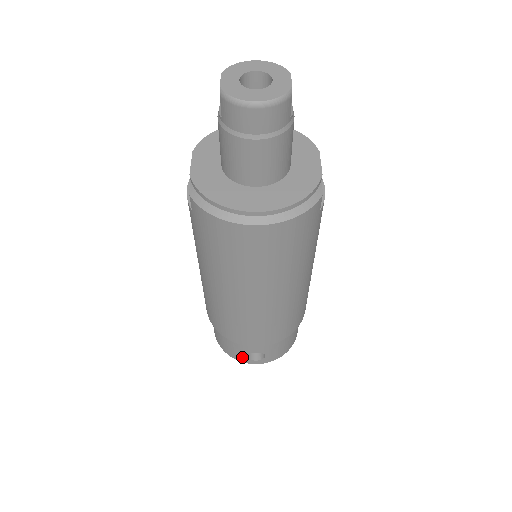
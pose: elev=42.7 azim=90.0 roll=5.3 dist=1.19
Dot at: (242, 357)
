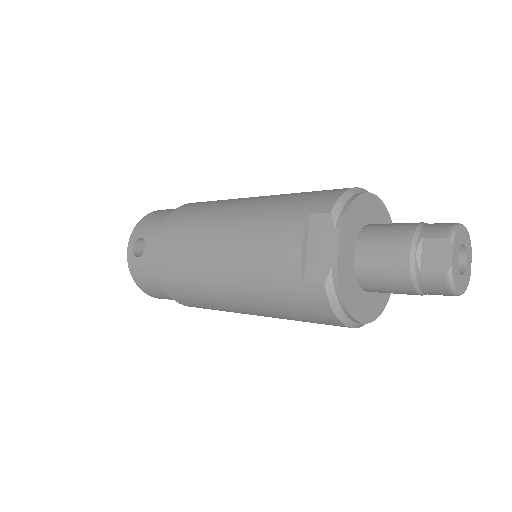
Dot at: (156, 296)
